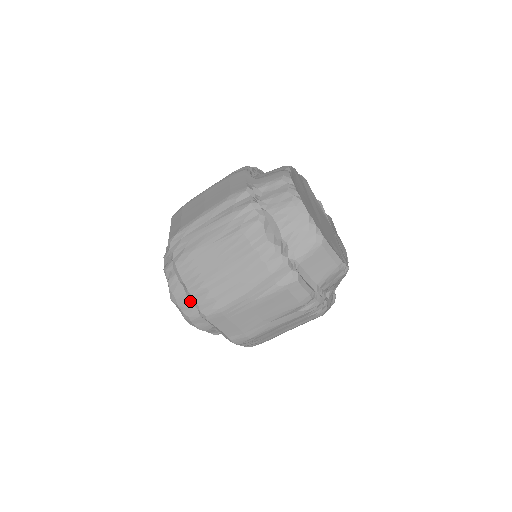
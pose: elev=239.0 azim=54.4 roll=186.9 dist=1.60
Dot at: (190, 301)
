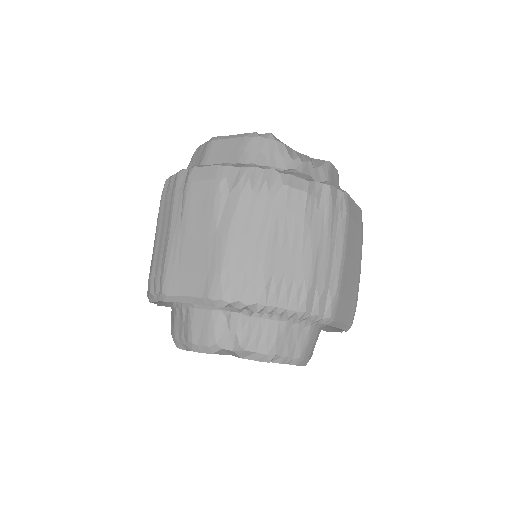
Dot at: (180, 321)
